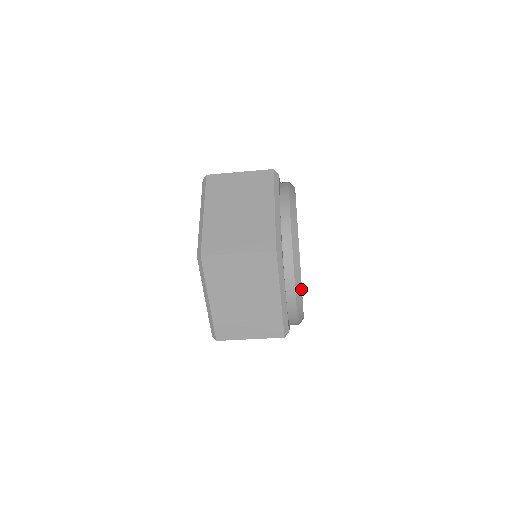
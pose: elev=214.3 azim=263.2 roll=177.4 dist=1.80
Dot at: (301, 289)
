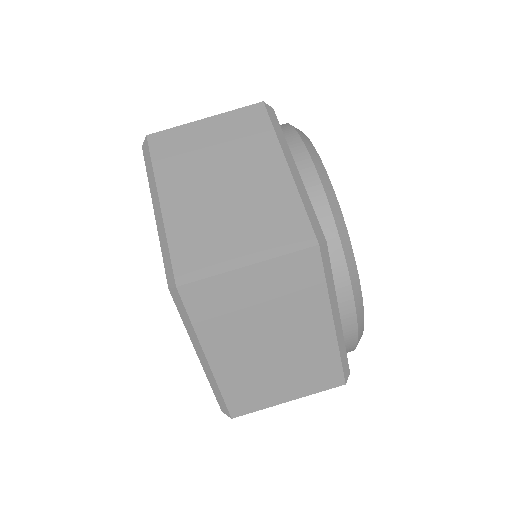
Dot at: occluded
